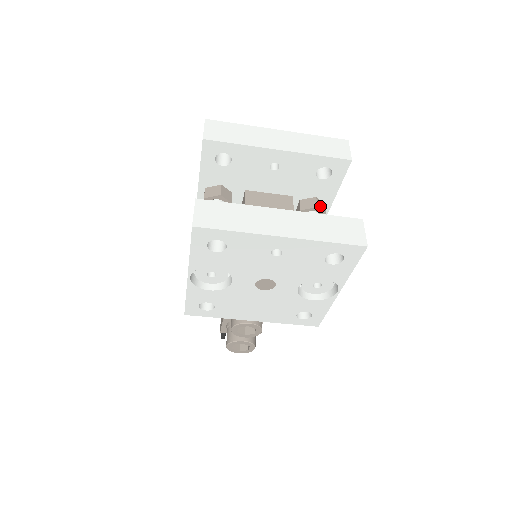
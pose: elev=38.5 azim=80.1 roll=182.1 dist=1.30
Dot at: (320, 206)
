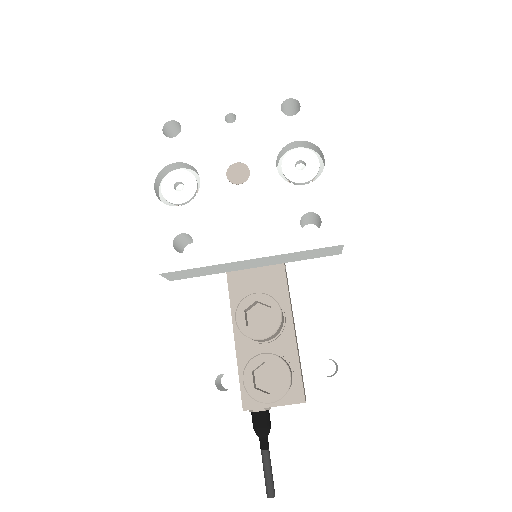
Dot at: occluded
